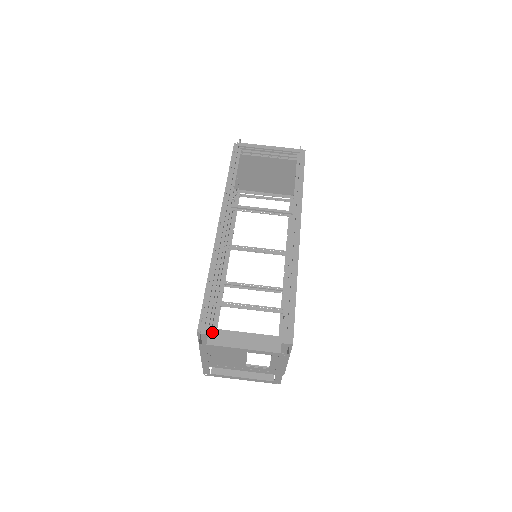
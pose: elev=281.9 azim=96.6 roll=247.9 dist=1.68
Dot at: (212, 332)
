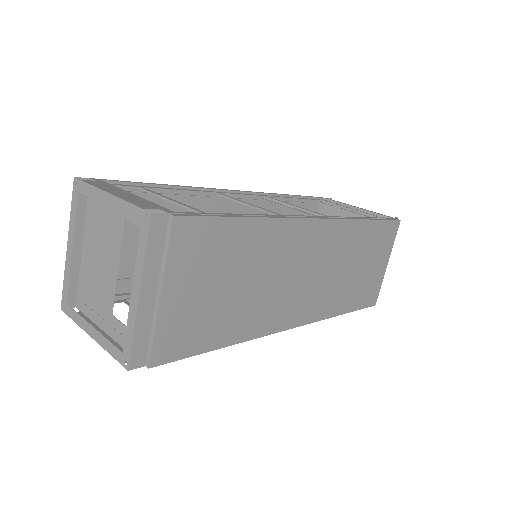
Dot at: (102, 182)
